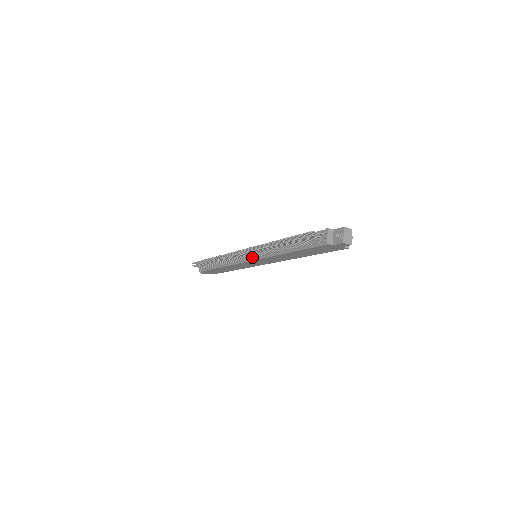
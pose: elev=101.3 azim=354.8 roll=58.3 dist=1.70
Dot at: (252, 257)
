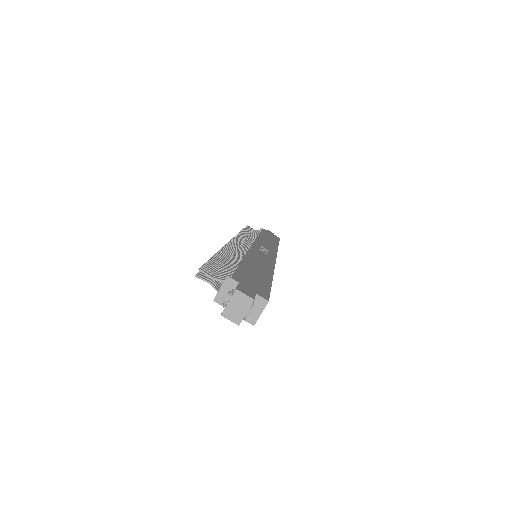
Dot at: occluded
